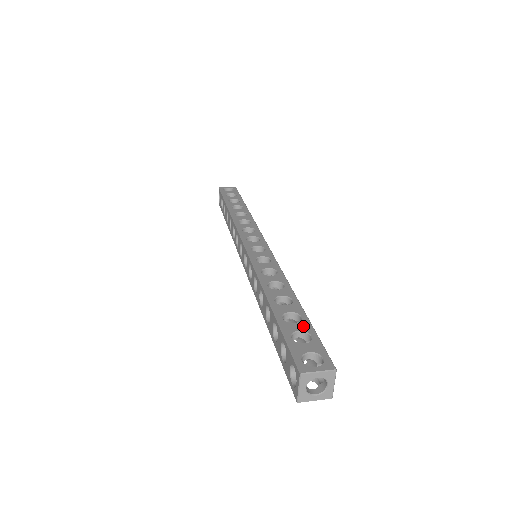
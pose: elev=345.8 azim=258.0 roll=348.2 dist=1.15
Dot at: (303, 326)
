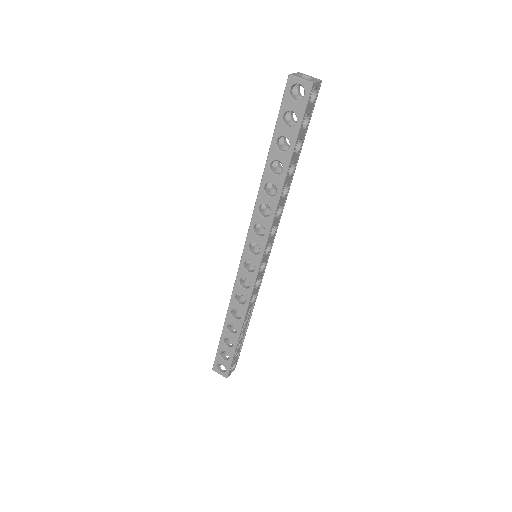
Dot at: (229, 351)
